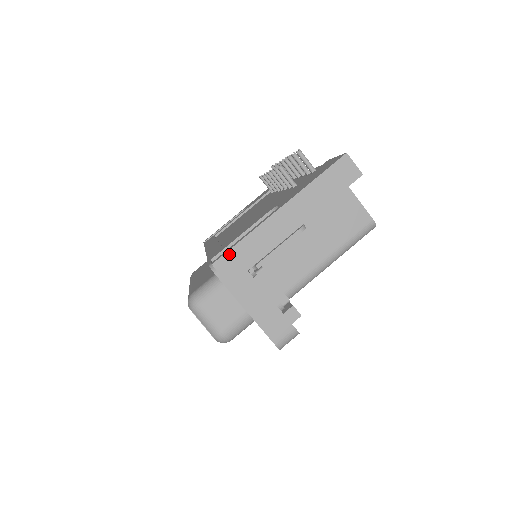
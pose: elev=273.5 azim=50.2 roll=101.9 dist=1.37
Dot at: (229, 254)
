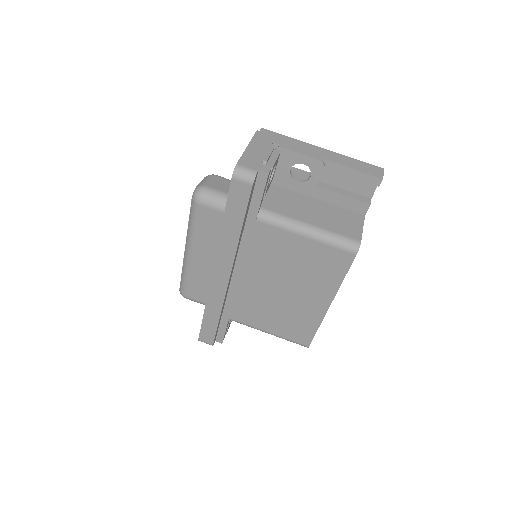
Dot at: (275, 133)
